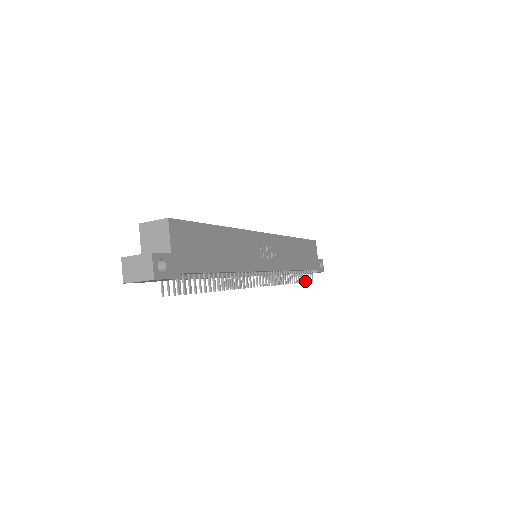
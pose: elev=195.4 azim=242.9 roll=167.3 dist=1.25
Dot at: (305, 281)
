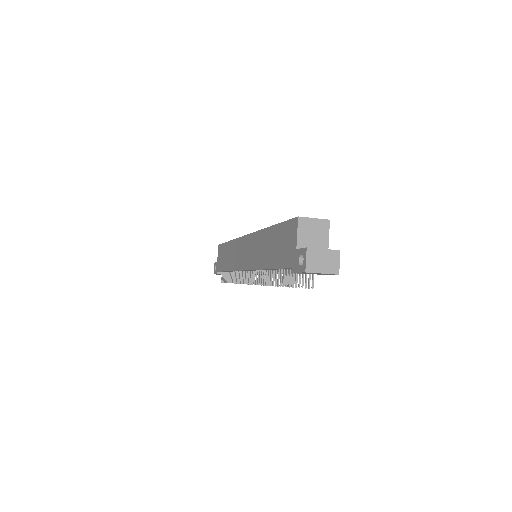
Dot at: occluded
